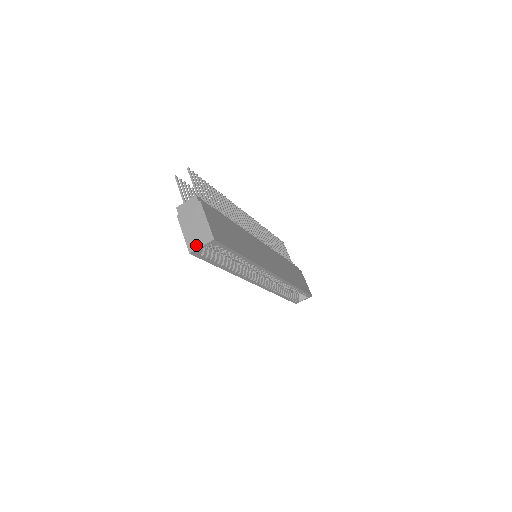
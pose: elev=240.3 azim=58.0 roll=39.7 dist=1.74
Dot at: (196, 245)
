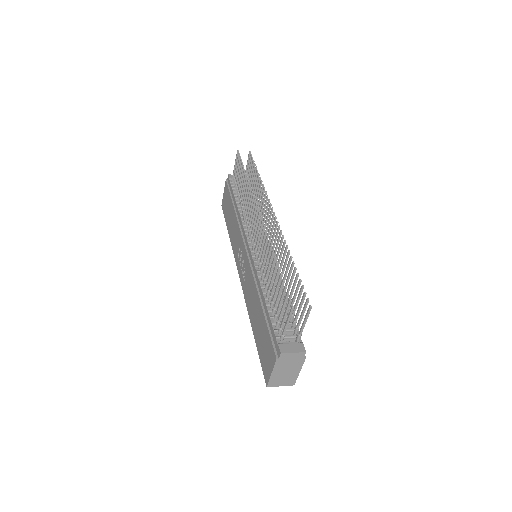
Dot at: (277, 384)
